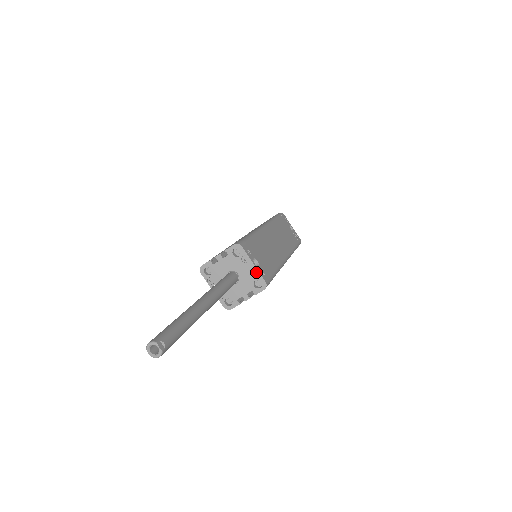
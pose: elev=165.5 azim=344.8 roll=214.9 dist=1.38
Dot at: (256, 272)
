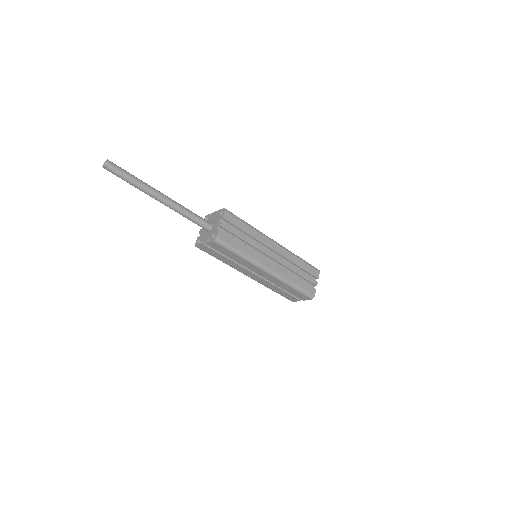
Dot at: (218, 212)
